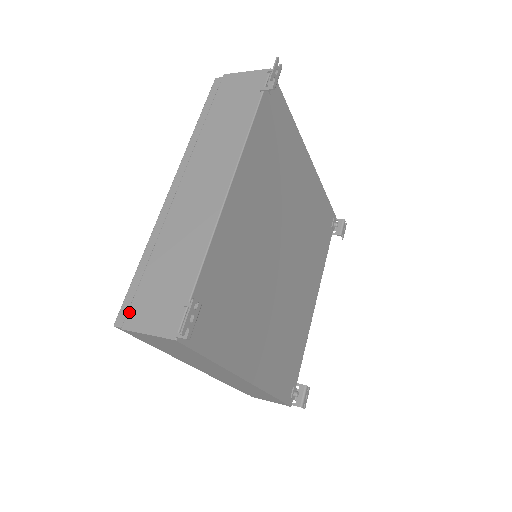
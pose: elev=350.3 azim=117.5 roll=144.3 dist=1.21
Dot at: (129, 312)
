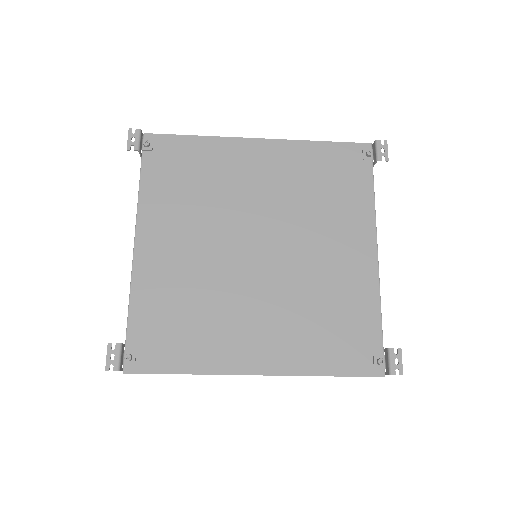
Dot at: occluded
